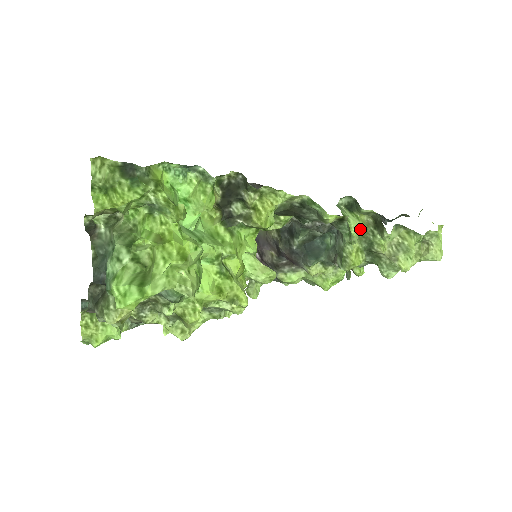
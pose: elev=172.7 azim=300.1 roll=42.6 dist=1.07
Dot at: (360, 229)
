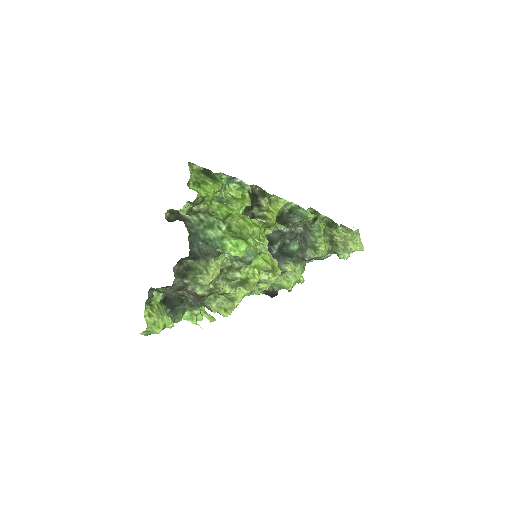
Dot at: (324, 227)
